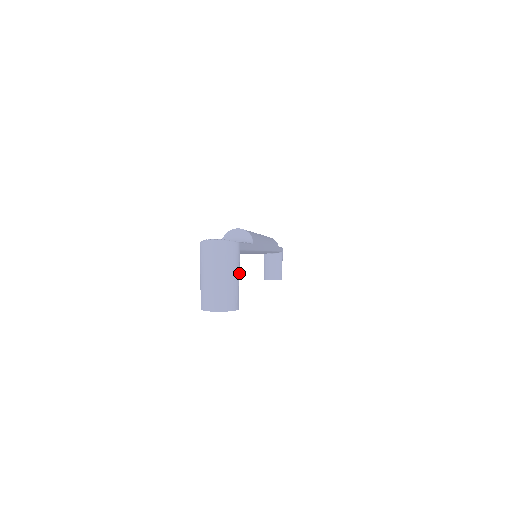
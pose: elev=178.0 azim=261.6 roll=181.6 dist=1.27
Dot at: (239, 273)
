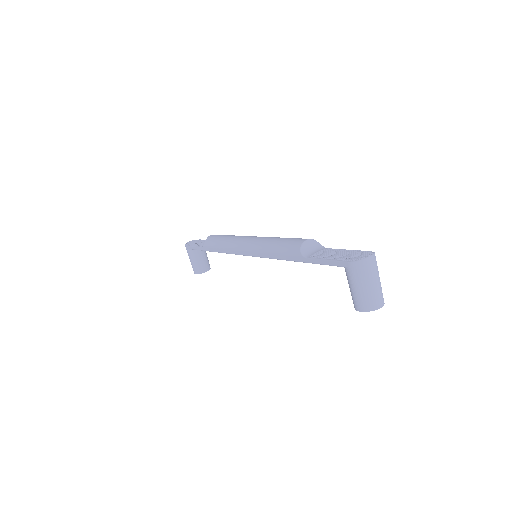
Dot at: occluded
